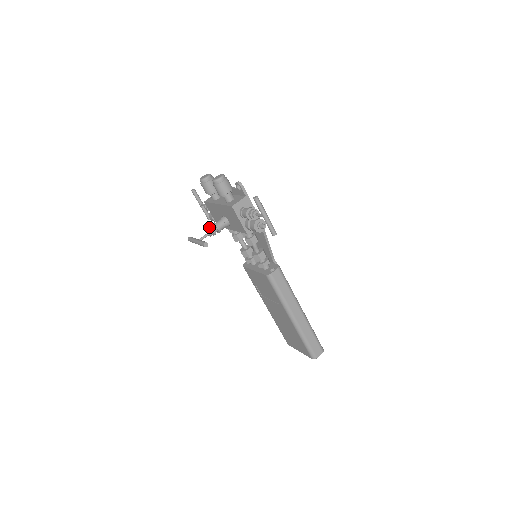
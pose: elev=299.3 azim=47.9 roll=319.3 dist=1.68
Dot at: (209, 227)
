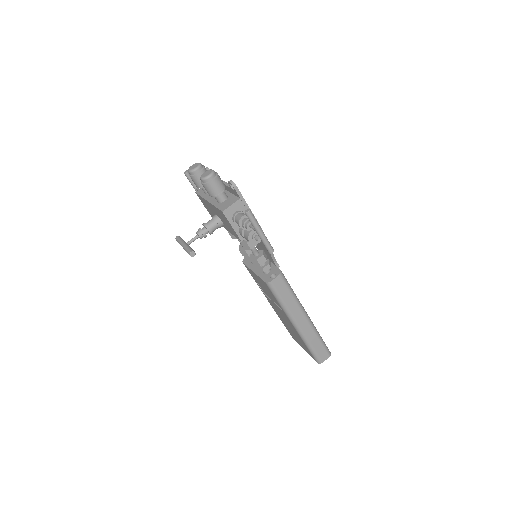
Dot at: (199, 228)
